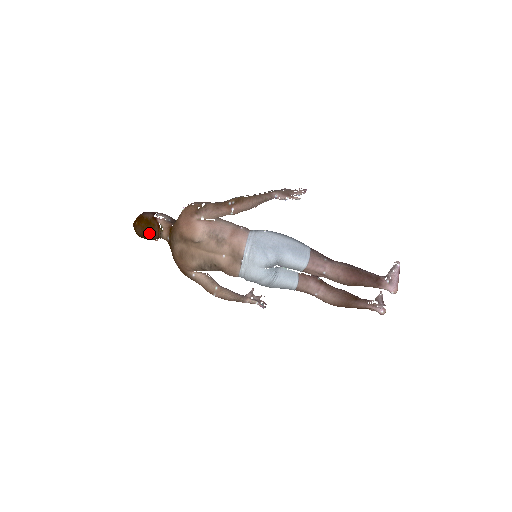
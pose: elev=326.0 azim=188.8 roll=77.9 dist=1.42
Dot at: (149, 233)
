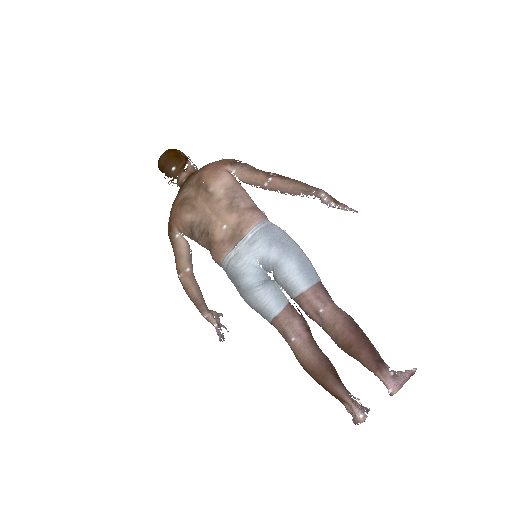
Dot at: (171, 164)
